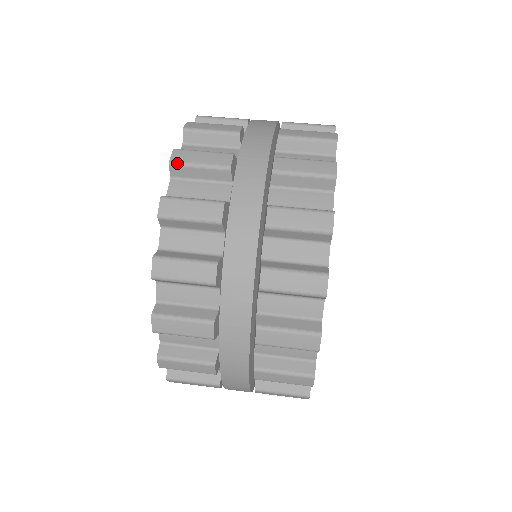
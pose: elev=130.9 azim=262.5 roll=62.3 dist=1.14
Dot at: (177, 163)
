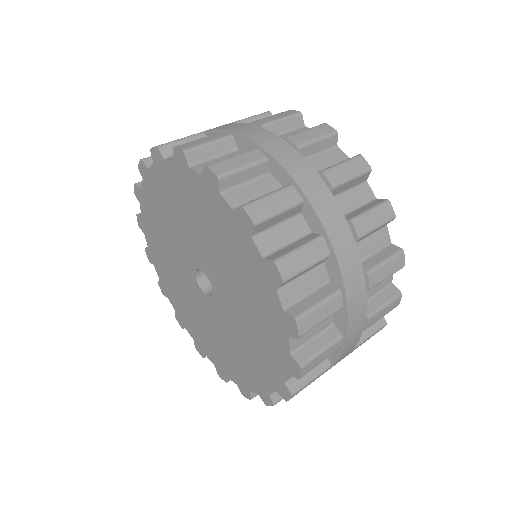
Dot at: (224, 174)
